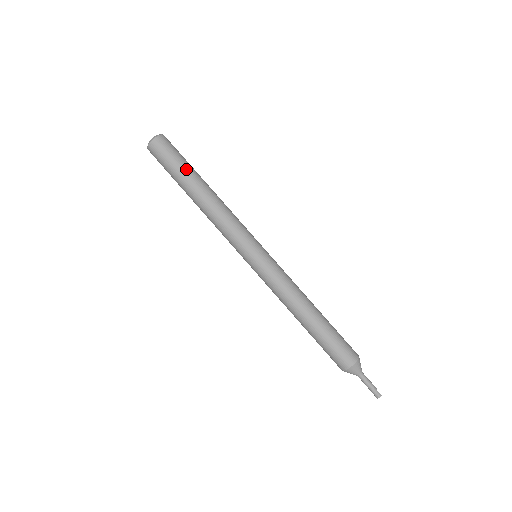
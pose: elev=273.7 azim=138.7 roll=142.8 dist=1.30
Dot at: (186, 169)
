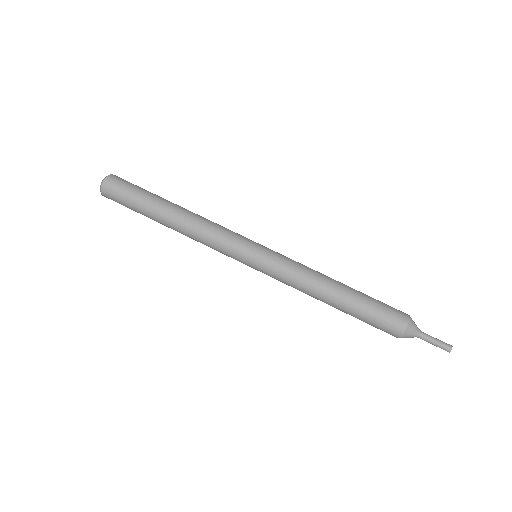
Dot at: (155, 194)
